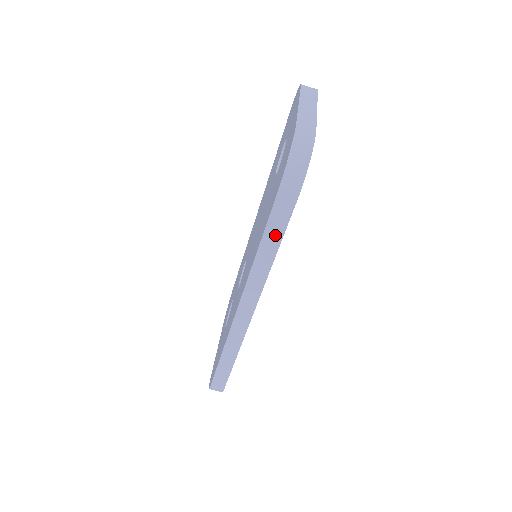
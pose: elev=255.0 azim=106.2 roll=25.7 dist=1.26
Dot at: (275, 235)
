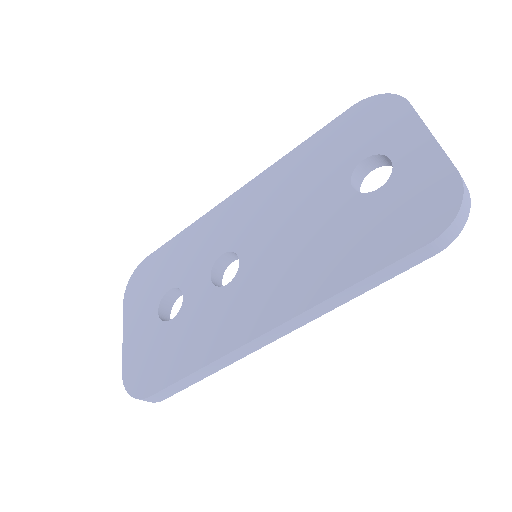
Dot at: (382, 277)
